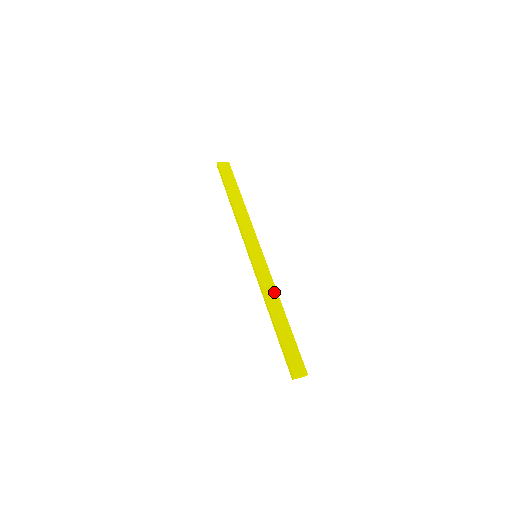
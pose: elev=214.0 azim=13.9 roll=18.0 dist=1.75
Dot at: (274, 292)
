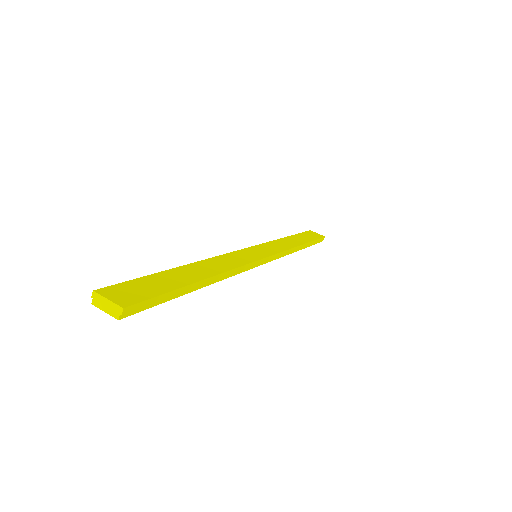
Dot at: (229, 266)
